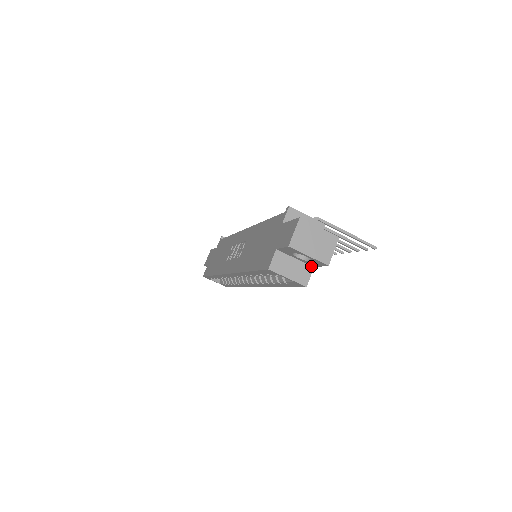
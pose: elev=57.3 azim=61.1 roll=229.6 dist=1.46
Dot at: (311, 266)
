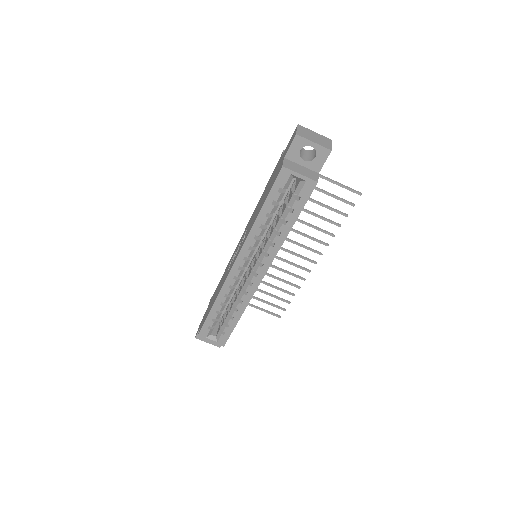
Dot at: (316, 172)
